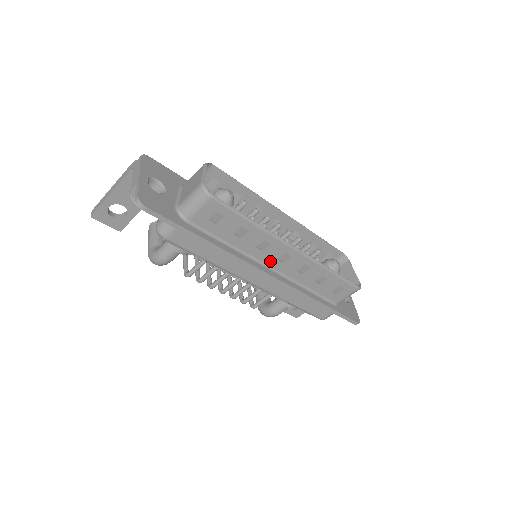
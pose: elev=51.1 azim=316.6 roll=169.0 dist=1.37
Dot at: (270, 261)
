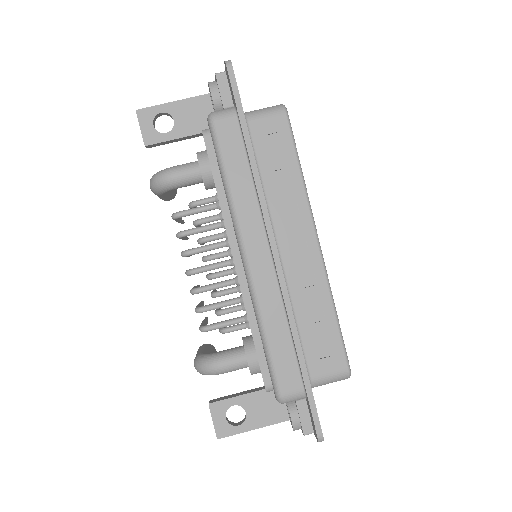
Dot at: (283, 239)
